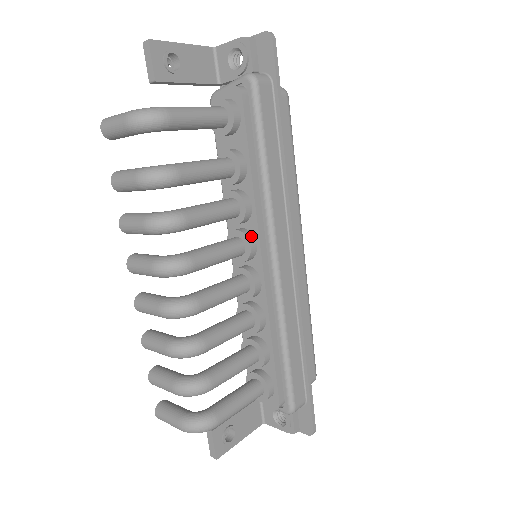
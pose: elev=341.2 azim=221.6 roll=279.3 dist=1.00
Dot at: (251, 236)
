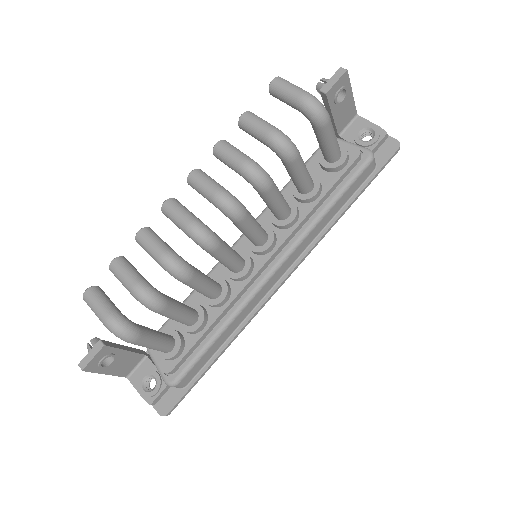
Dot at: (276, 240)
